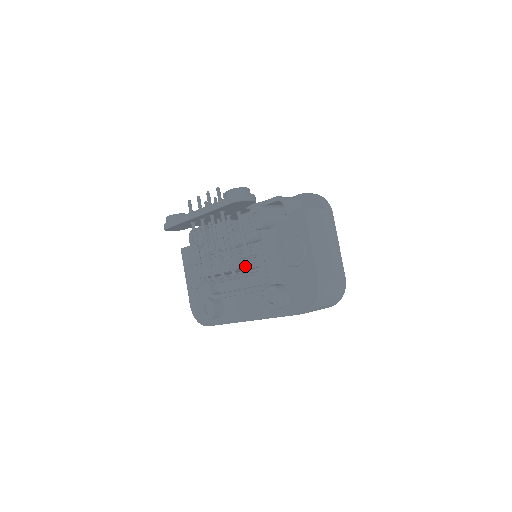
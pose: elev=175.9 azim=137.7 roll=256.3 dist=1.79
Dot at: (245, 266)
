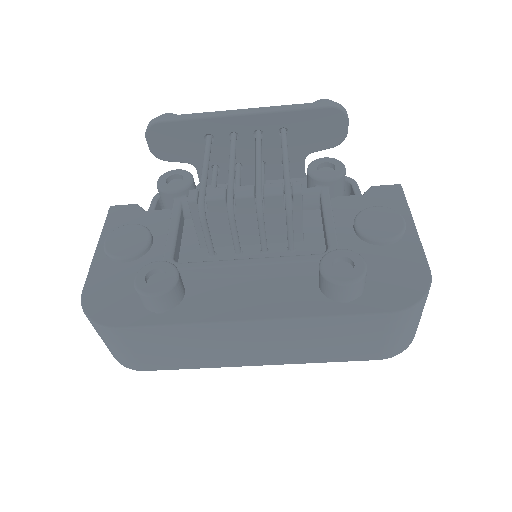
Dot at: (302, 207)
